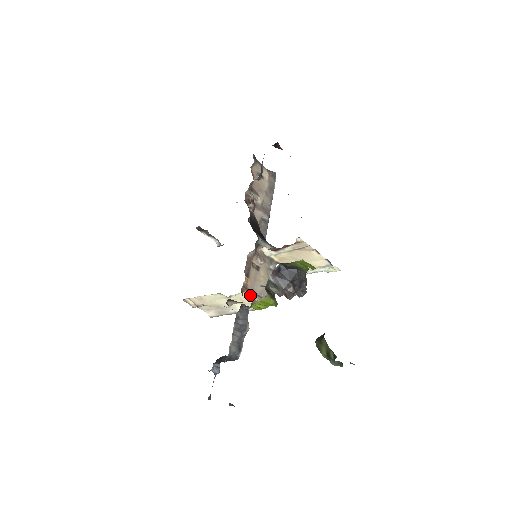
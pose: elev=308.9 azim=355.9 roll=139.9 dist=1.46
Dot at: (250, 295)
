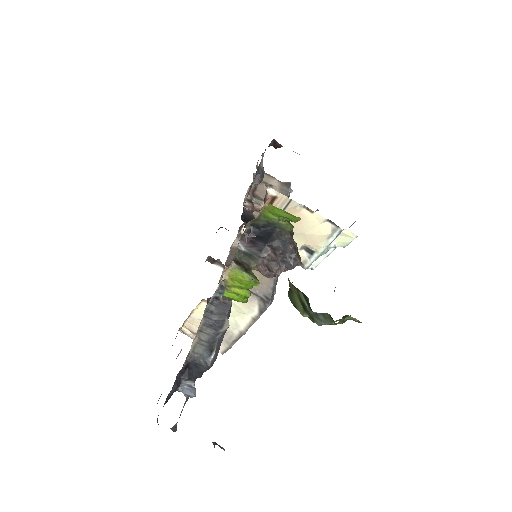
Dot at: occluded
